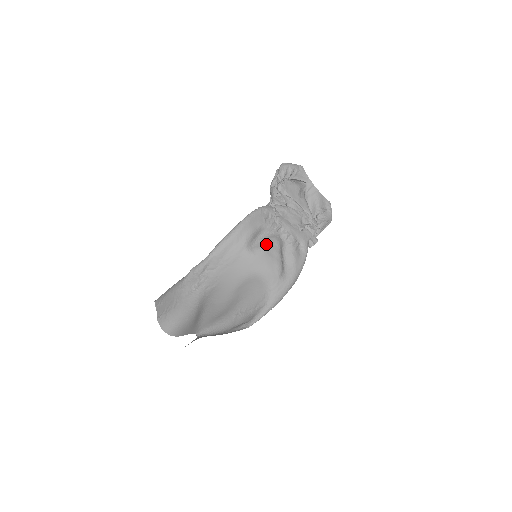
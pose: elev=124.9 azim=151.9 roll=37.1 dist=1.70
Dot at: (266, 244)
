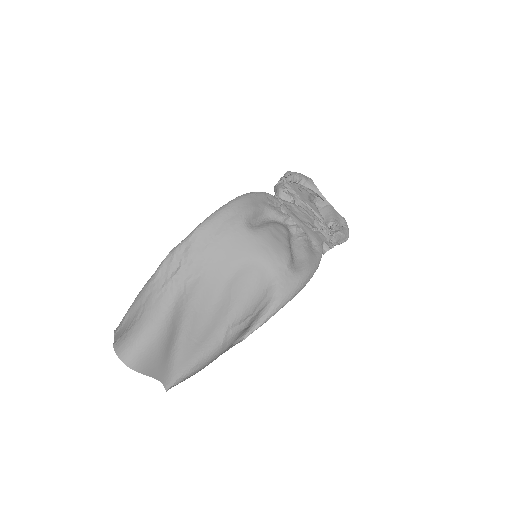
Dot at: (270, 225)
